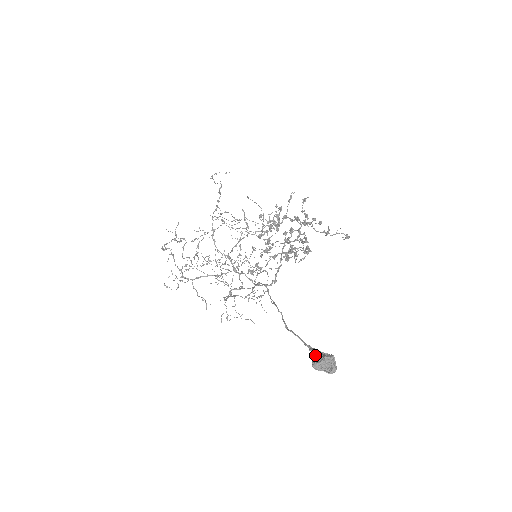
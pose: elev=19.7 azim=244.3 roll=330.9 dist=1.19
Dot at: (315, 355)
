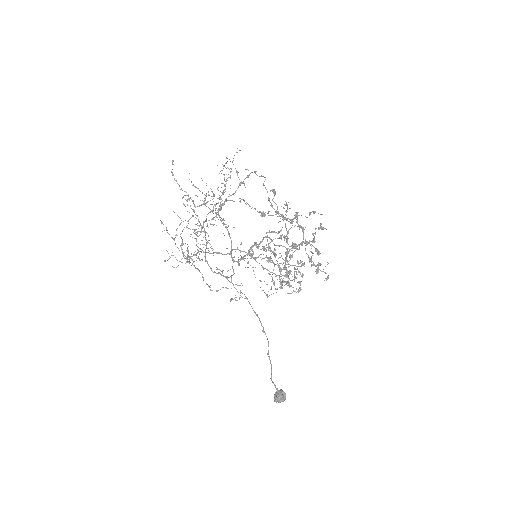
Dot at: (278, 395)
